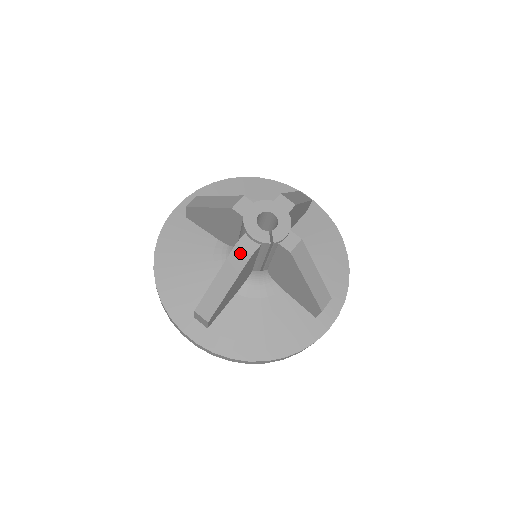
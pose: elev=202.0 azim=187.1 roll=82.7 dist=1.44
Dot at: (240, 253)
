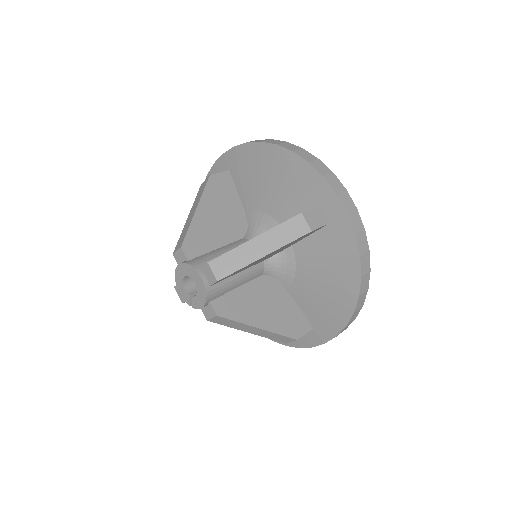
Dot at: occluded
